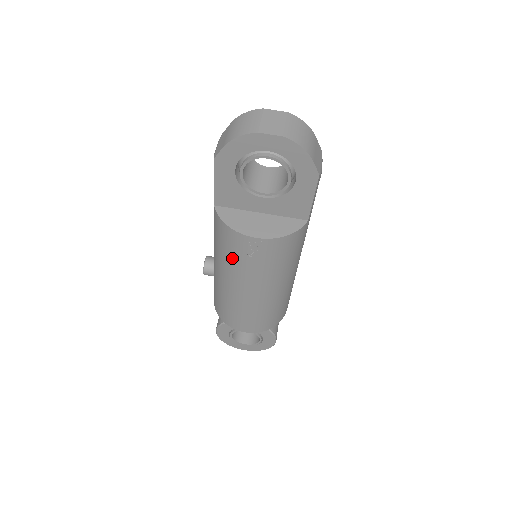
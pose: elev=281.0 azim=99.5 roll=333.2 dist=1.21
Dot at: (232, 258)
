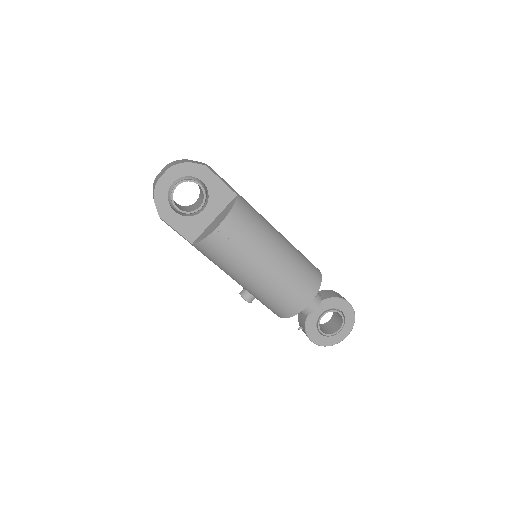
Dot at: (230, 257)
